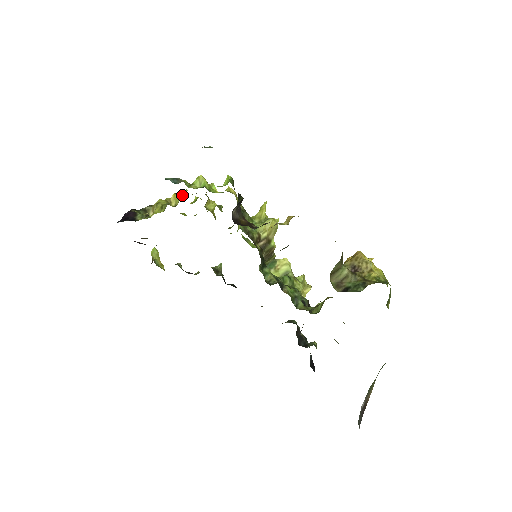
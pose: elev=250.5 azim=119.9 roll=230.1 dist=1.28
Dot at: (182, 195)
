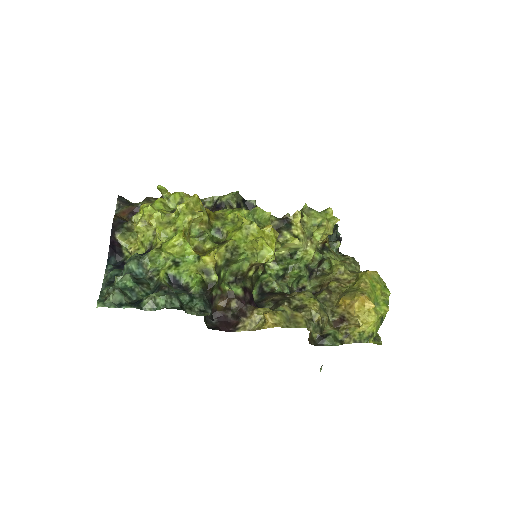
Dot at: (160, 217)
